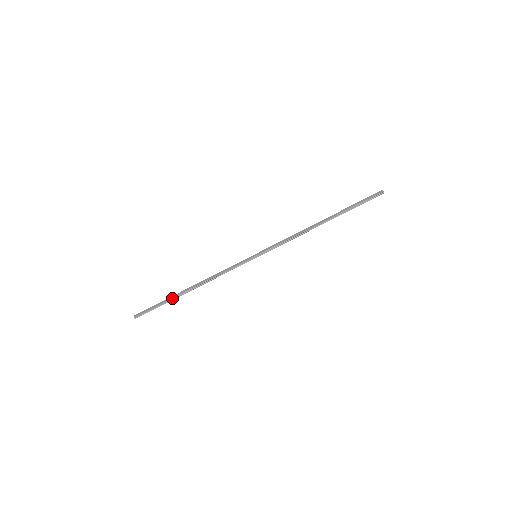
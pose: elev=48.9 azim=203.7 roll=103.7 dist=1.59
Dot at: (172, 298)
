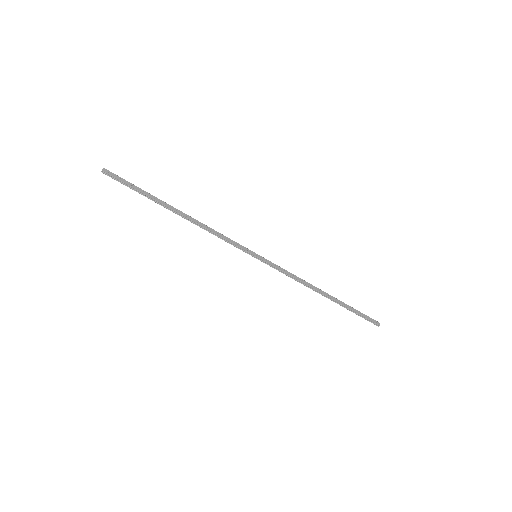
Dot at: (155, 200)
